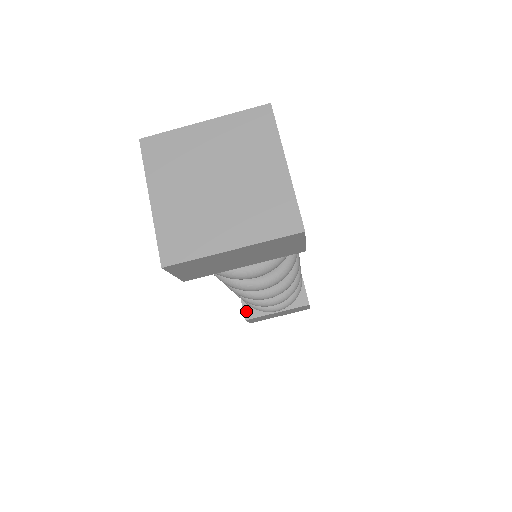
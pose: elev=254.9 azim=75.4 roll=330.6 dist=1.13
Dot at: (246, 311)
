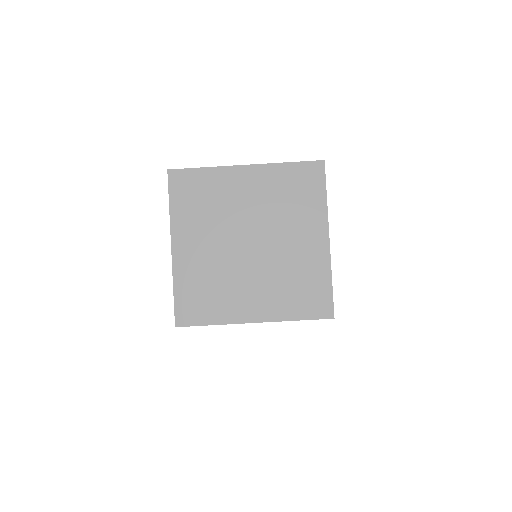
Dot at: occluded
